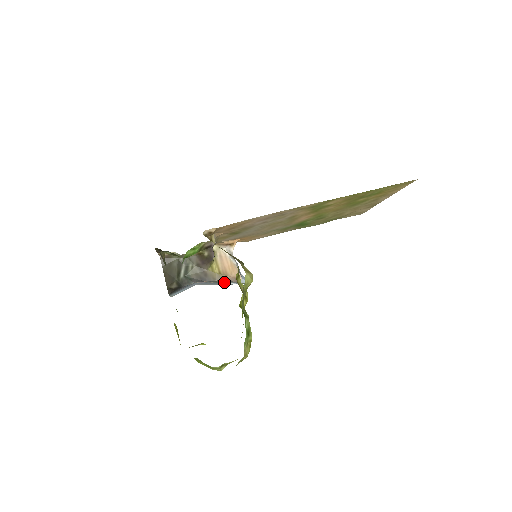
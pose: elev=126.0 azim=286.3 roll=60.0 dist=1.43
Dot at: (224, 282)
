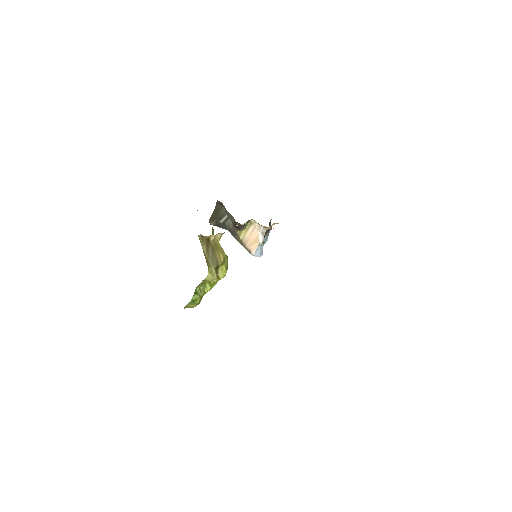
Dot at: (243, 246)
